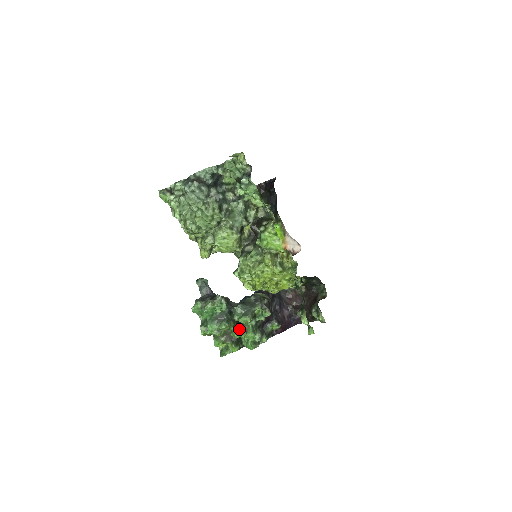
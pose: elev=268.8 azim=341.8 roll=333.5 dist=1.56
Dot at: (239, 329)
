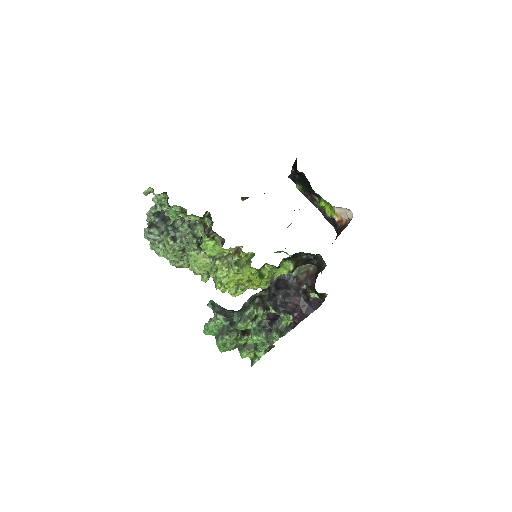
Dot at: (244, 336)
